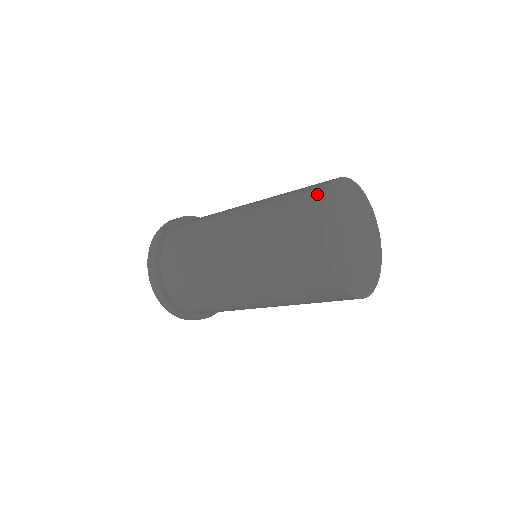
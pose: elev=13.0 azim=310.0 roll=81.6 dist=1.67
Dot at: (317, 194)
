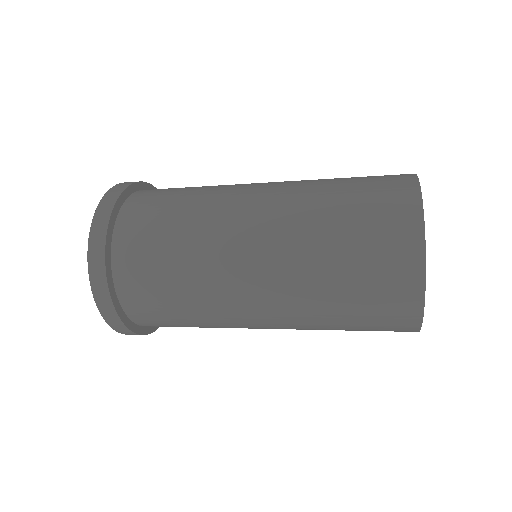
Dot at: (410, 269)
